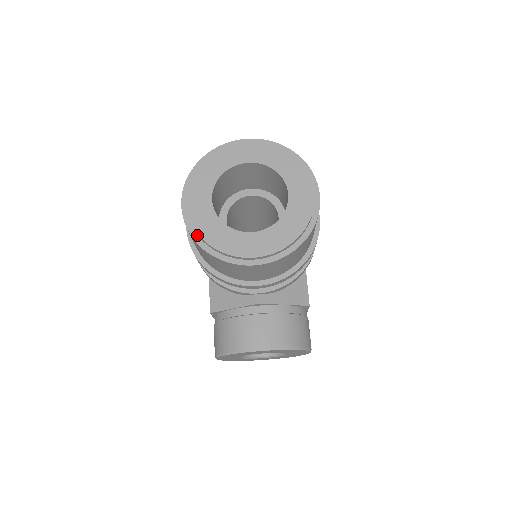
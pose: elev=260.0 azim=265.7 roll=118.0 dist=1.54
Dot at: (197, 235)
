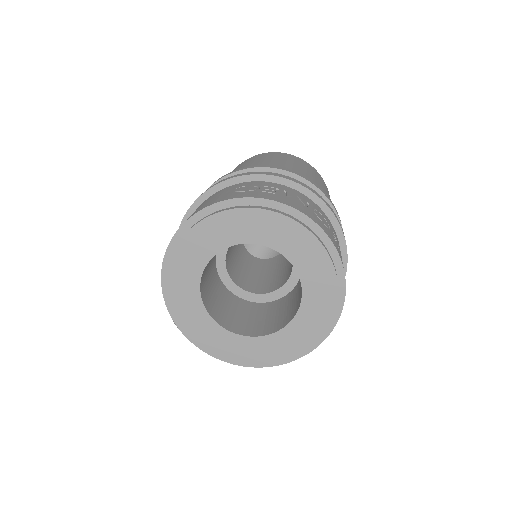
Dot at: (168, 290)
